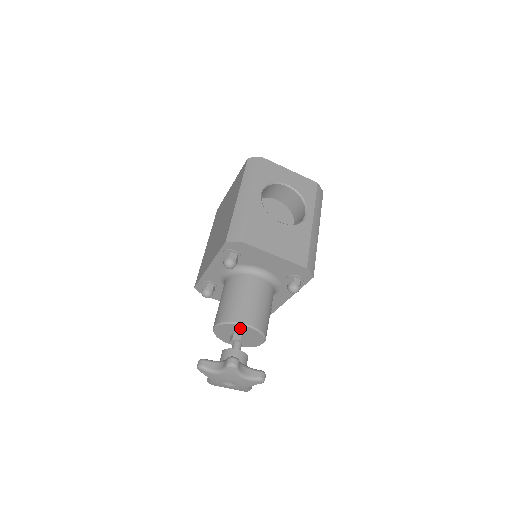
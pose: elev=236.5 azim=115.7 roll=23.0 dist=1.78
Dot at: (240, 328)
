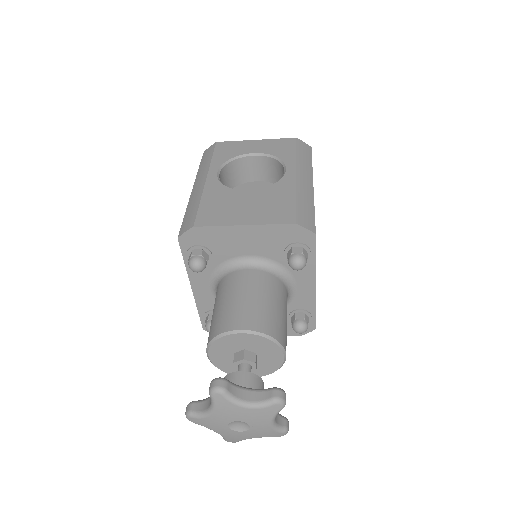
Dot at: (234, 341)
